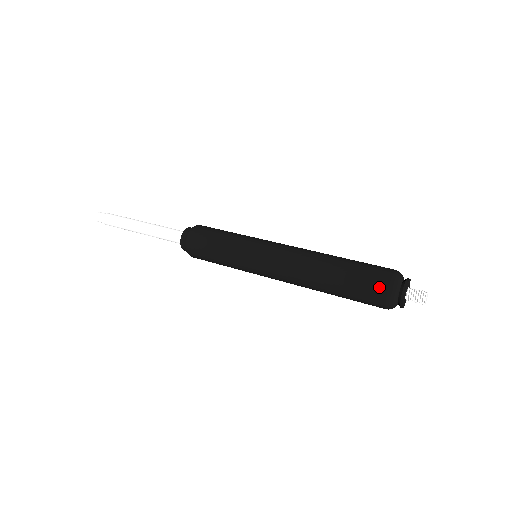
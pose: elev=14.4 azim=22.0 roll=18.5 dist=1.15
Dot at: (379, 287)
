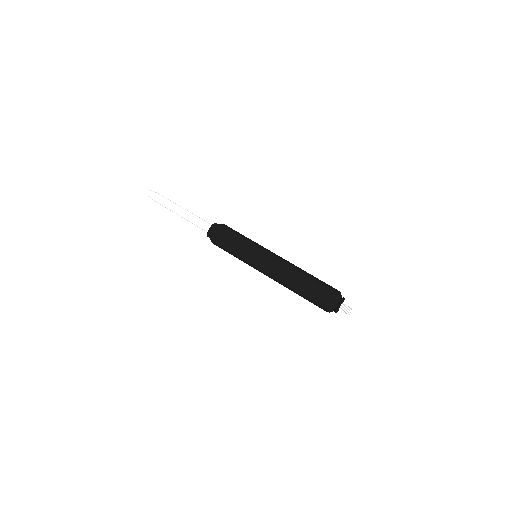
Dot at: (331, 291)
